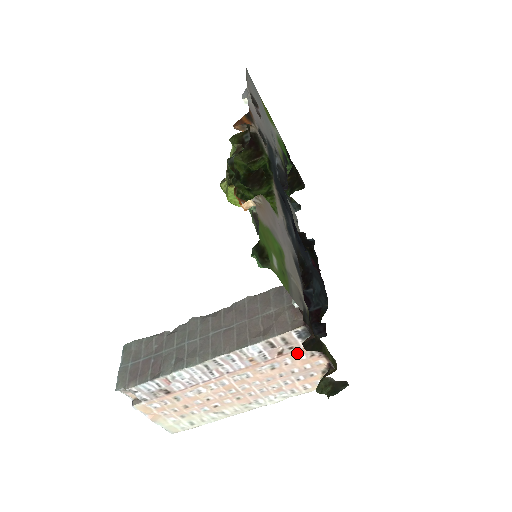
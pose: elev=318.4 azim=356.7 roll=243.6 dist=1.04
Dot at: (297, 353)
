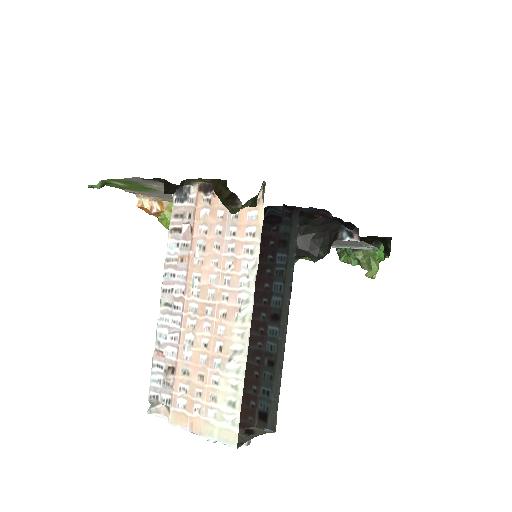
Dot at: (199, 214)
